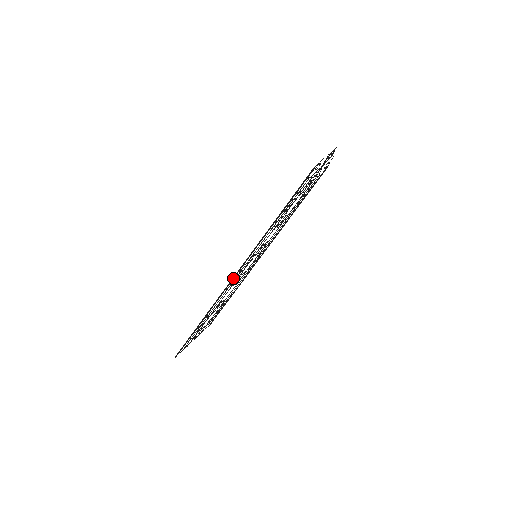
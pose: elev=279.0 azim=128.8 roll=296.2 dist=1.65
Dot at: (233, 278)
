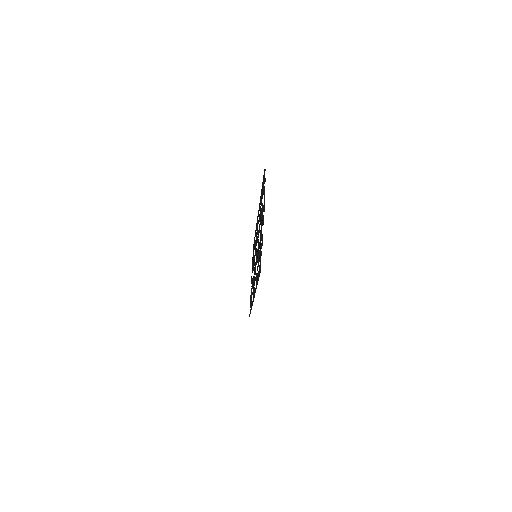
Dot at: (253, 301)
